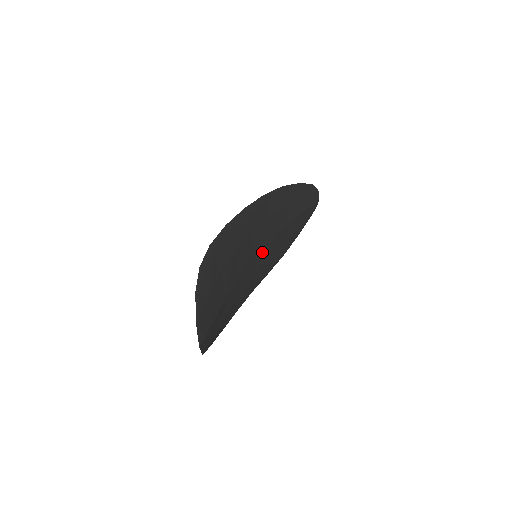
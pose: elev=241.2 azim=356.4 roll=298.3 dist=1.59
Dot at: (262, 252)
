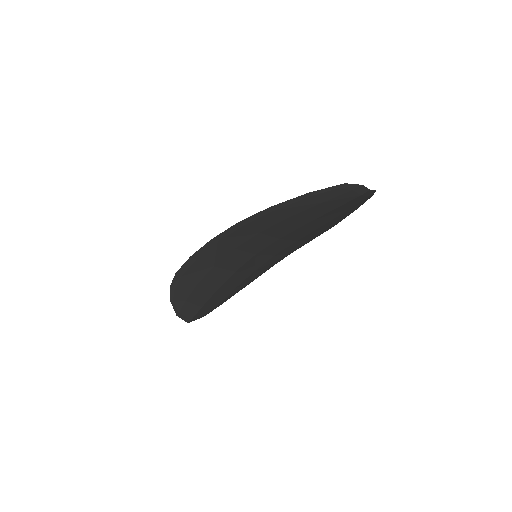
Dot at: (270, 248)
